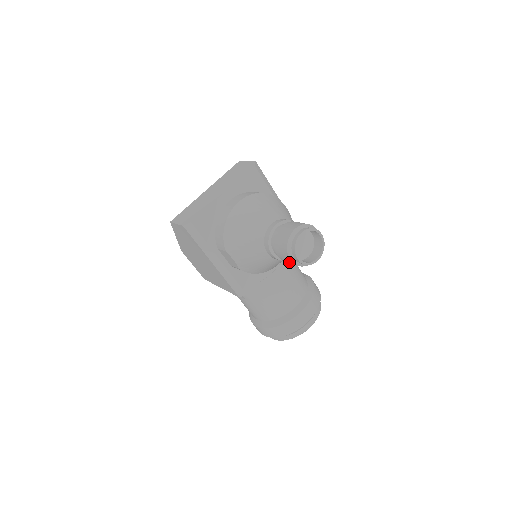
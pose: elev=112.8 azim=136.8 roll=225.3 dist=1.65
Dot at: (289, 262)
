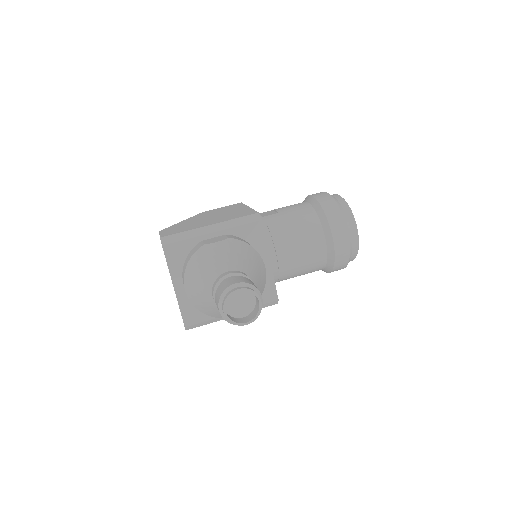
Dot at: occluded
